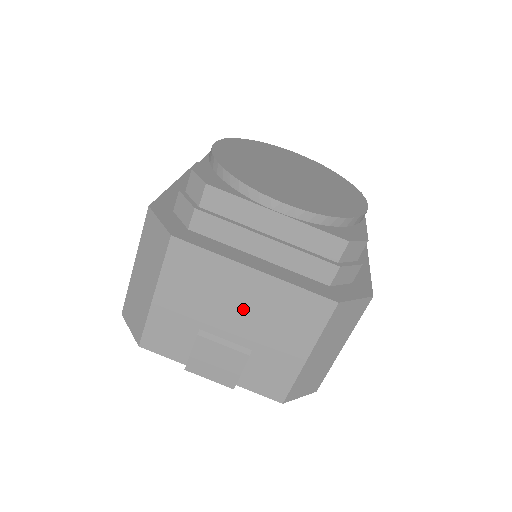
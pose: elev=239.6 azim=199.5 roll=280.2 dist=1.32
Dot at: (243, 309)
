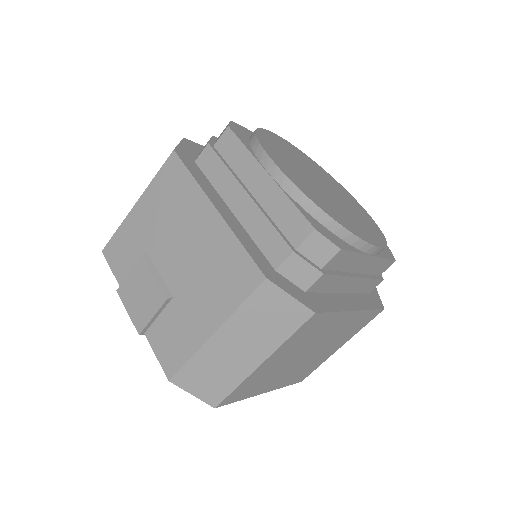
Dot at: (188, 248)
